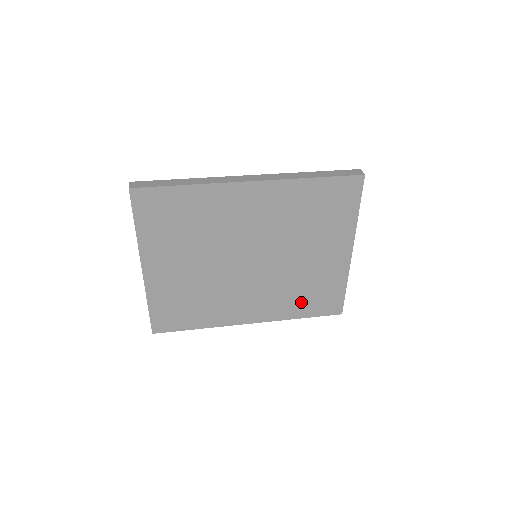
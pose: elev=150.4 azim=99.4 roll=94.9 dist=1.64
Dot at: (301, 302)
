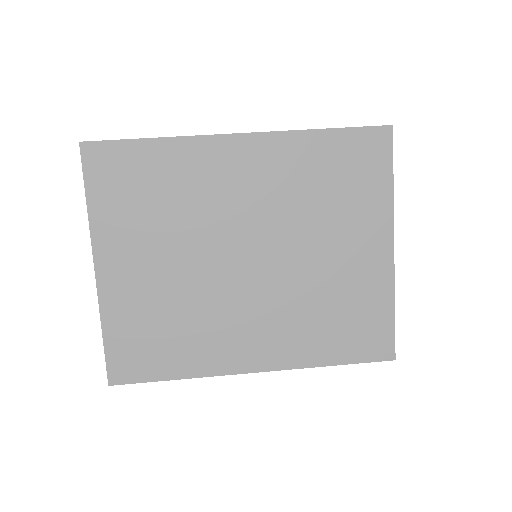
Dot at: (329, 335)
